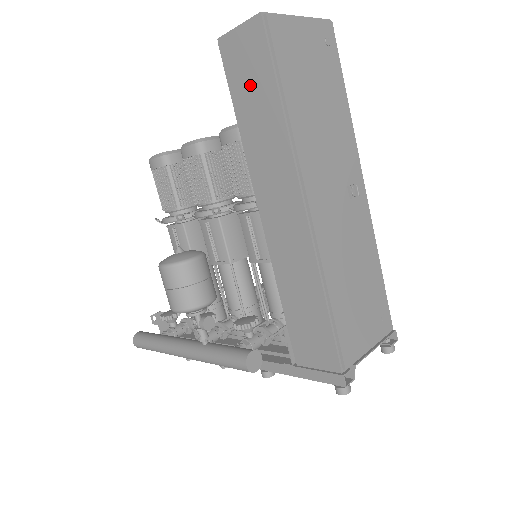
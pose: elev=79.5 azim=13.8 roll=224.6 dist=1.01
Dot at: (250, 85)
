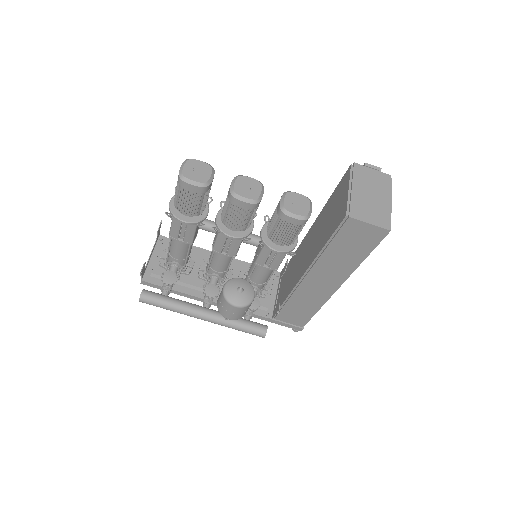
Dot at: (352, 244)
